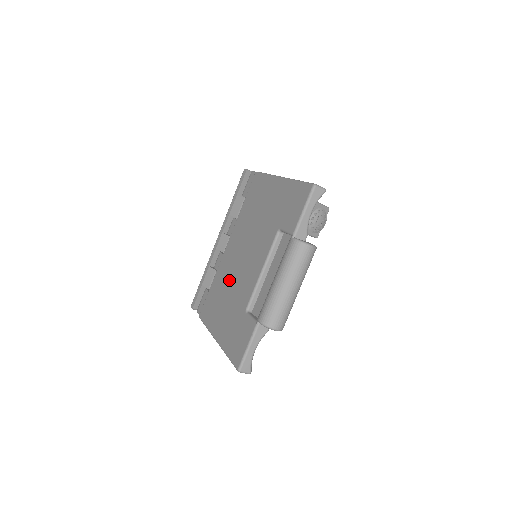
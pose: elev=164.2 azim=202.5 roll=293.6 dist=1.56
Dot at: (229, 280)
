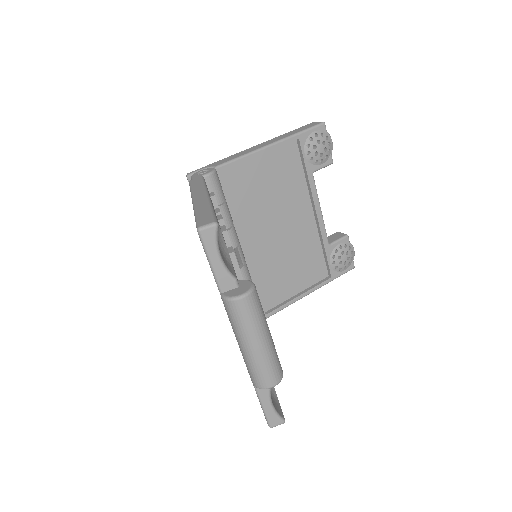
Dot at: occluded
